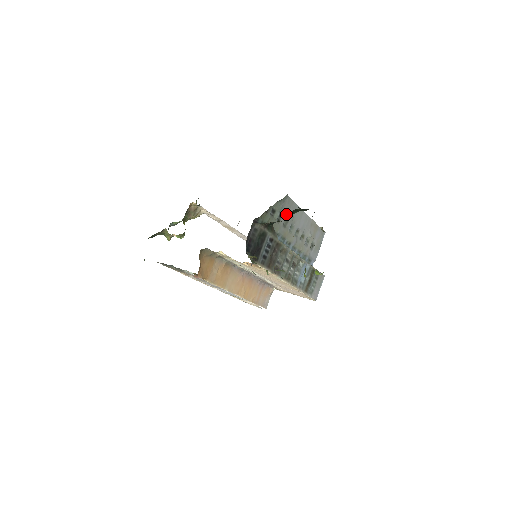
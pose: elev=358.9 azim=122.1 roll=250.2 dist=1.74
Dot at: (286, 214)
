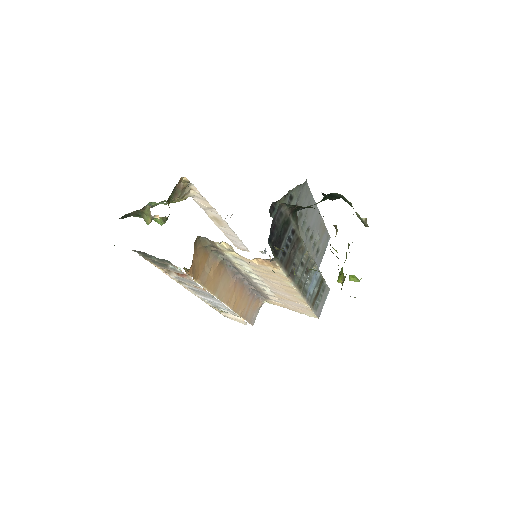
Dot at: (302, 205)
